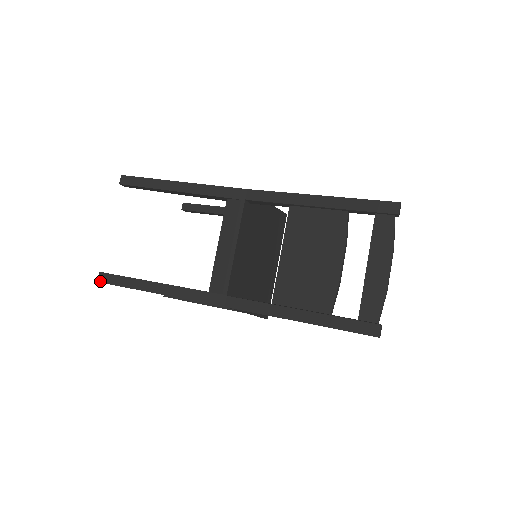
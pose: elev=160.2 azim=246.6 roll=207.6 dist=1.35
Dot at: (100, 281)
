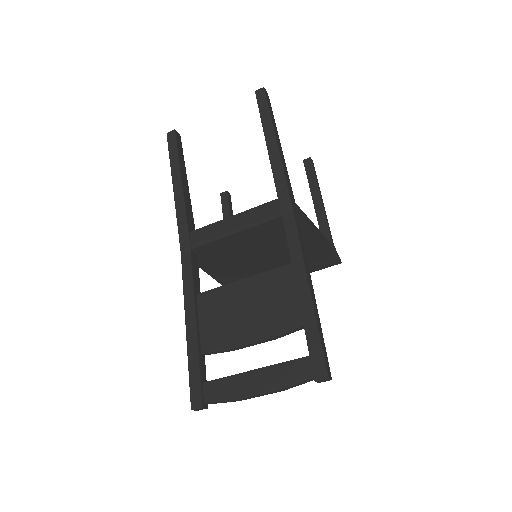
Dot at: (168, 135)
